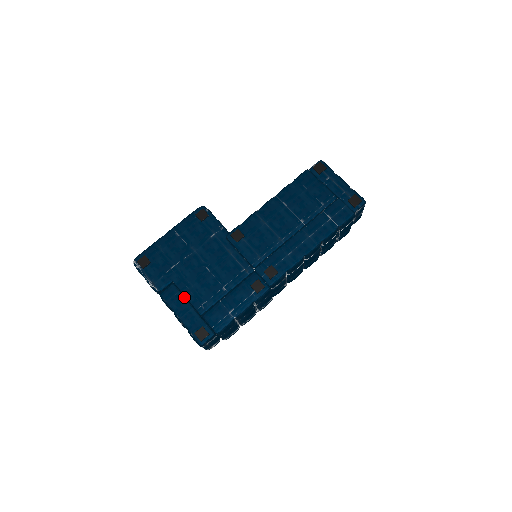
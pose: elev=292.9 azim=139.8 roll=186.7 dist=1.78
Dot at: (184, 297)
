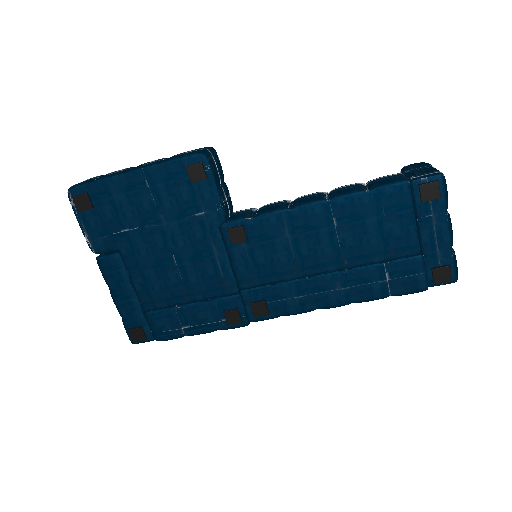
Dot at: (129, 279)
